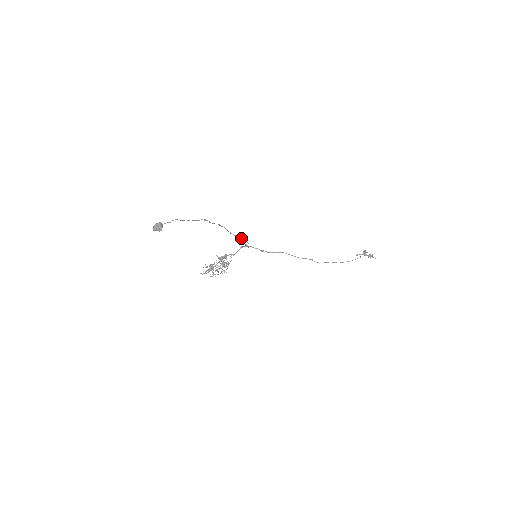
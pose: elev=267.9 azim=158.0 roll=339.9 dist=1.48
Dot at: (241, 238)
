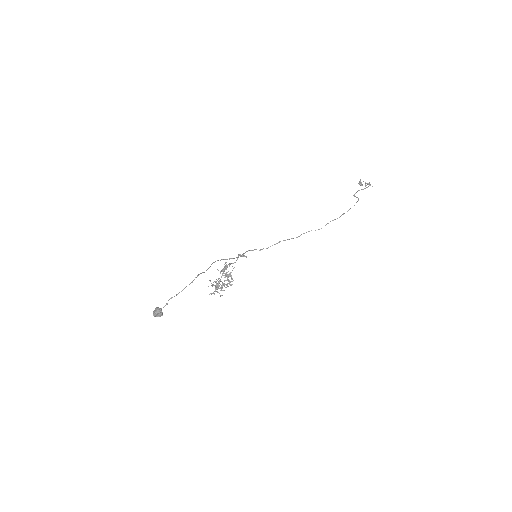
Dot at: (237, 257)
